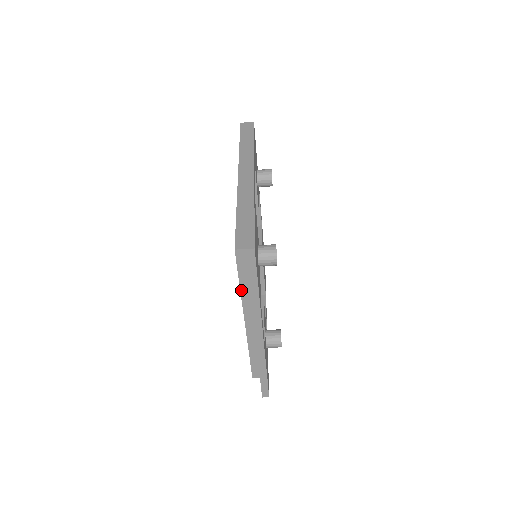
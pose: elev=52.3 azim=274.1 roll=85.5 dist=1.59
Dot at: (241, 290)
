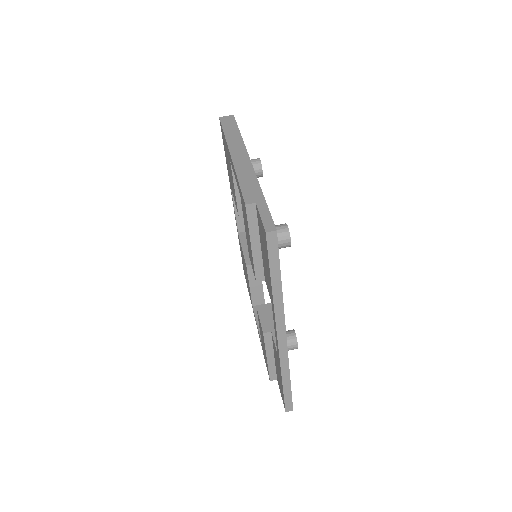
Dot at: (225, 134)
